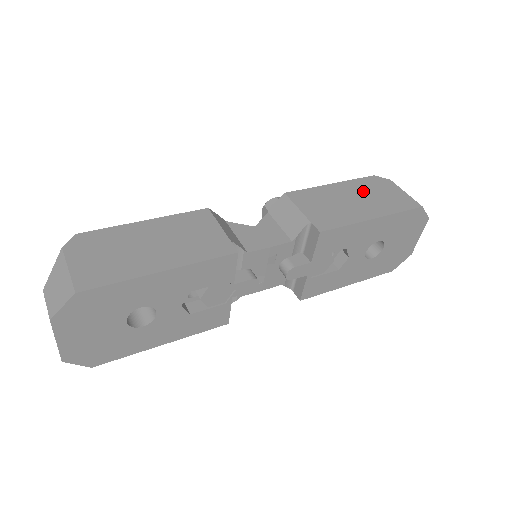
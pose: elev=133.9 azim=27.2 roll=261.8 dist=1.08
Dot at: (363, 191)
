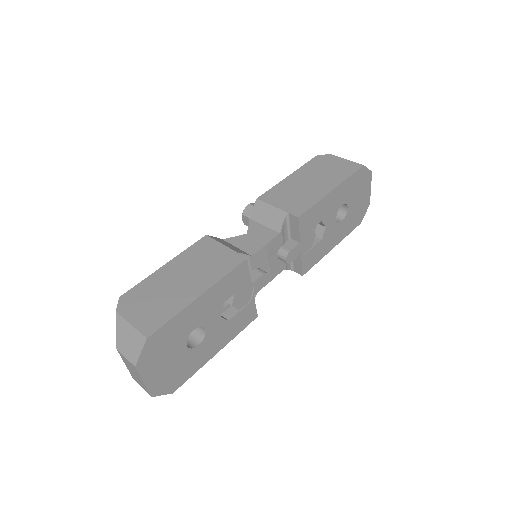
Dot at: (314, 172)
